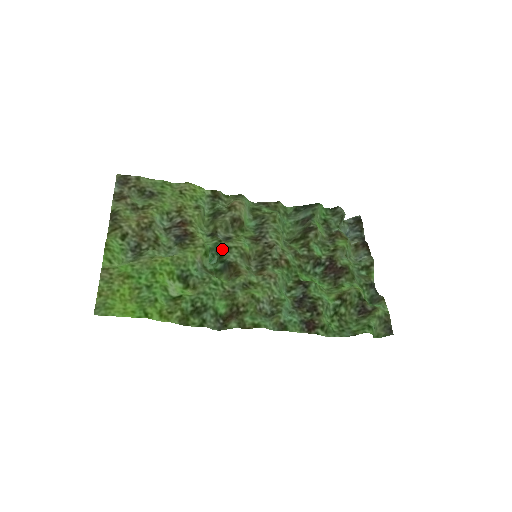
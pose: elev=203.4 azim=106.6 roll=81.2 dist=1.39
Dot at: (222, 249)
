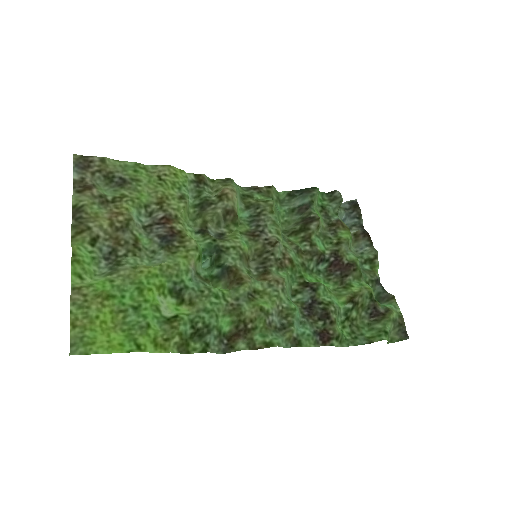
Dot at: (218, 250)
